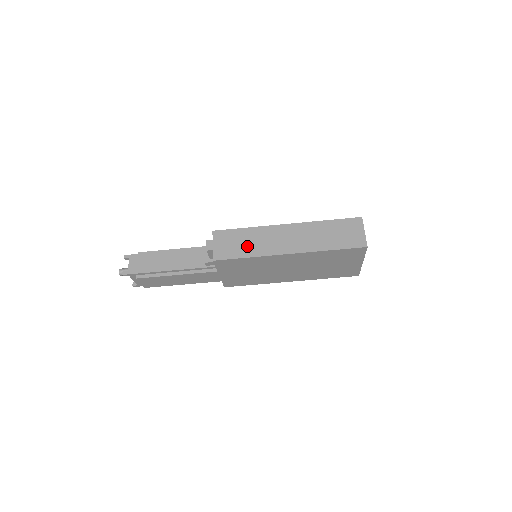
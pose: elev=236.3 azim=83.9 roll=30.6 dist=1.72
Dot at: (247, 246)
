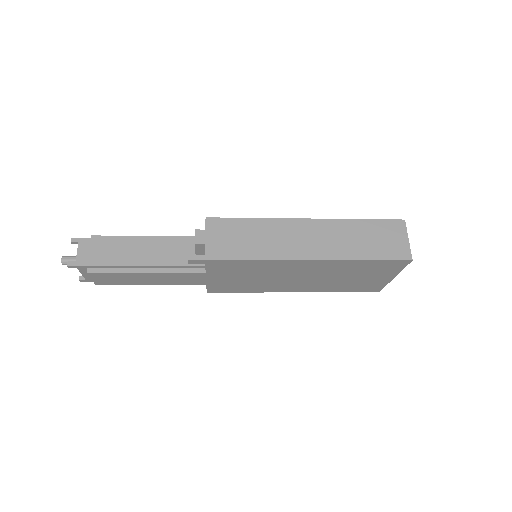
Dot at: (253, 244)
